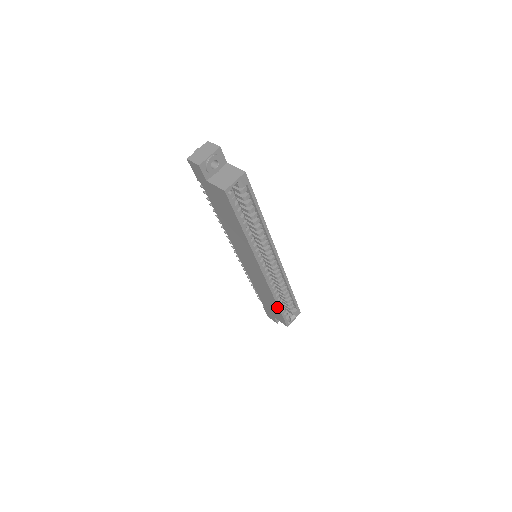
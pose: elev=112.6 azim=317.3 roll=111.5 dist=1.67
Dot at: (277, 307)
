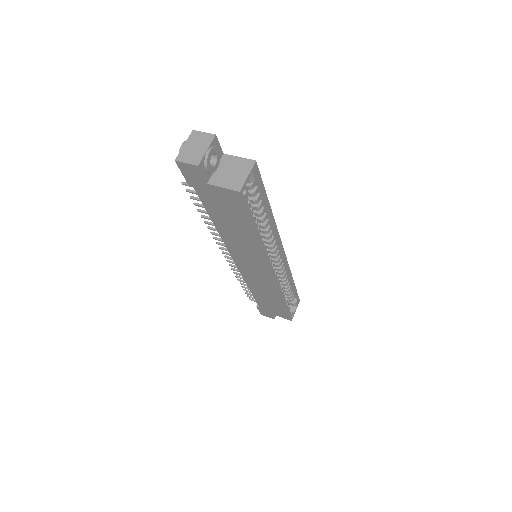
Dot at: (283, 304)
